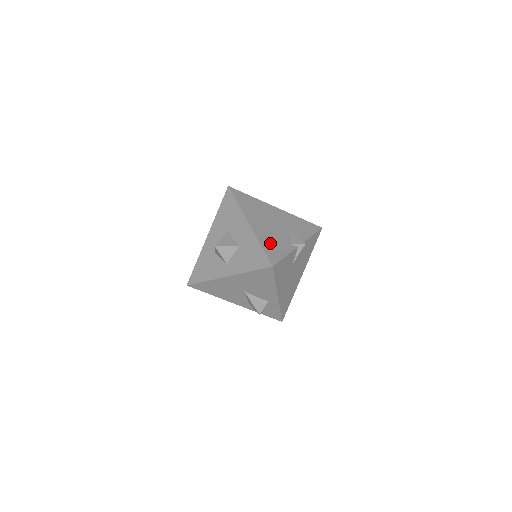
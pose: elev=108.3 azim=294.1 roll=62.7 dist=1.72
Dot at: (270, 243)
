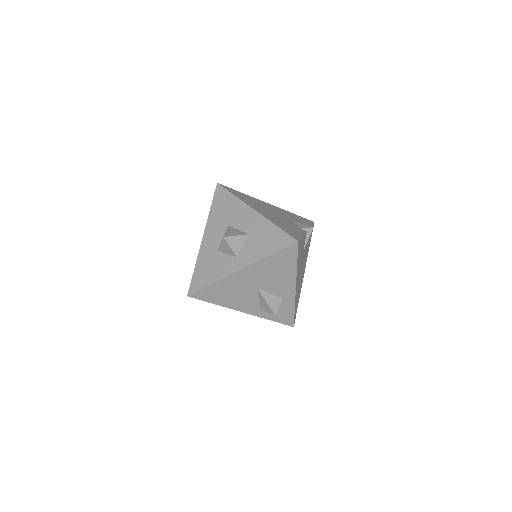
Dot at: (283, 225)
